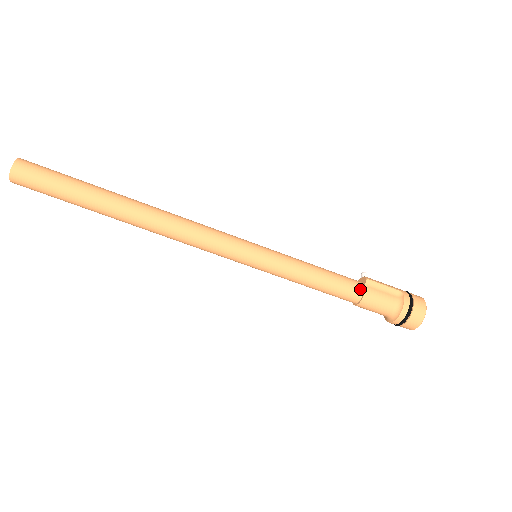
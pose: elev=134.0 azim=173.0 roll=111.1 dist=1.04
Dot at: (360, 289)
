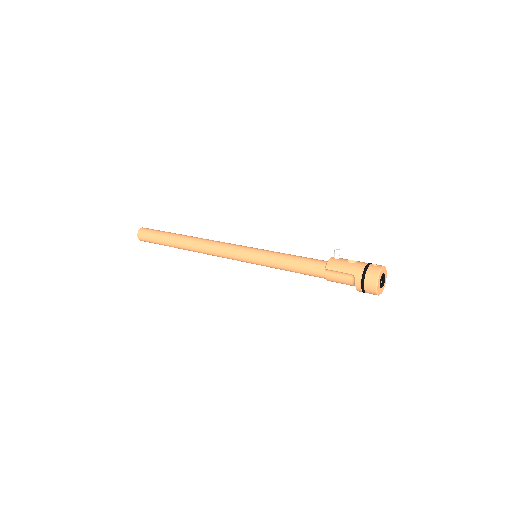
Dot at: (323, 275)
